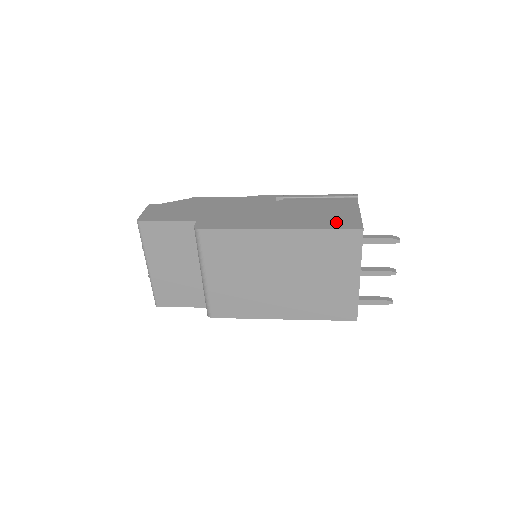
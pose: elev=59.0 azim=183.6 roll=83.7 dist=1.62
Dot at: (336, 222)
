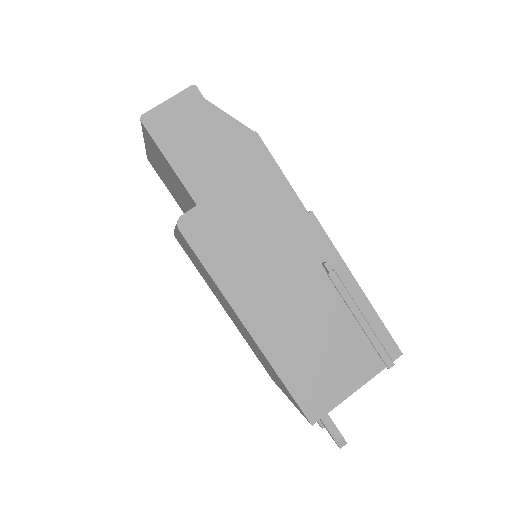
Dot at: (308, 385)
